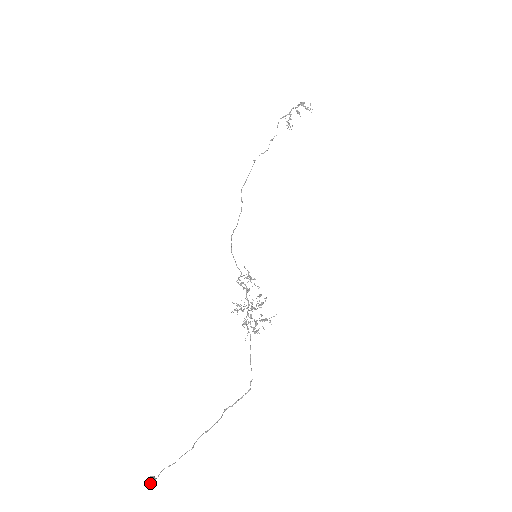
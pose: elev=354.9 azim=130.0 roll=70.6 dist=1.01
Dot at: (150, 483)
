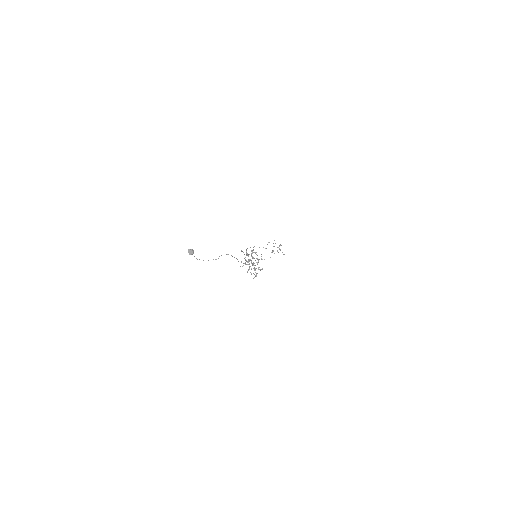
Dot at: (191, 249)
